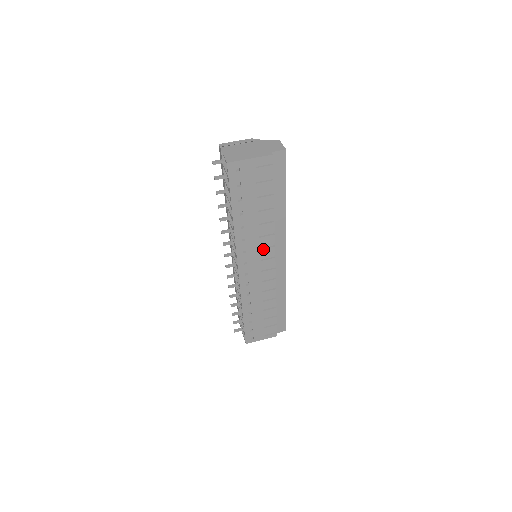
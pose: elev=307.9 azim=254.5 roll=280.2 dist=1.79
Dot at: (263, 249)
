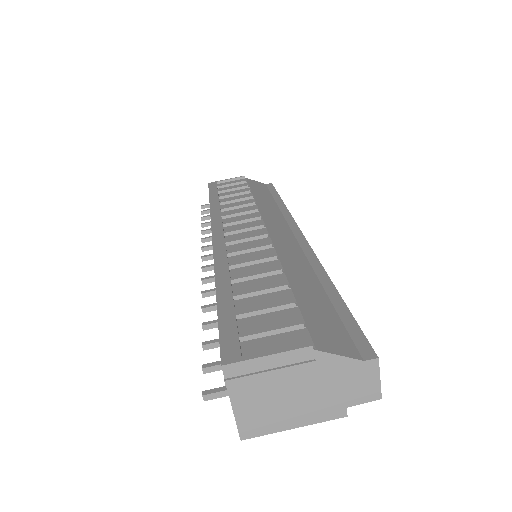
Dot at: occluded
